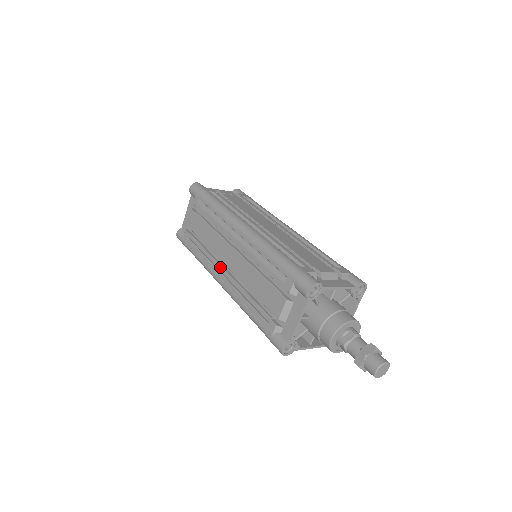
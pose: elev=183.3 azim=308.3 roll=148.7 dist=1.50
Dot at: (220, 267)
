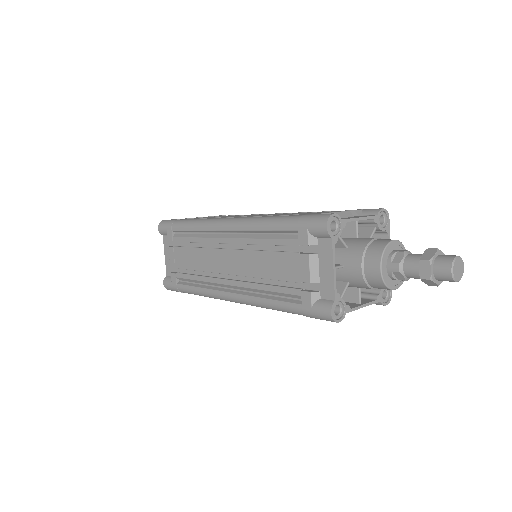
Dot at: (222, 281)
